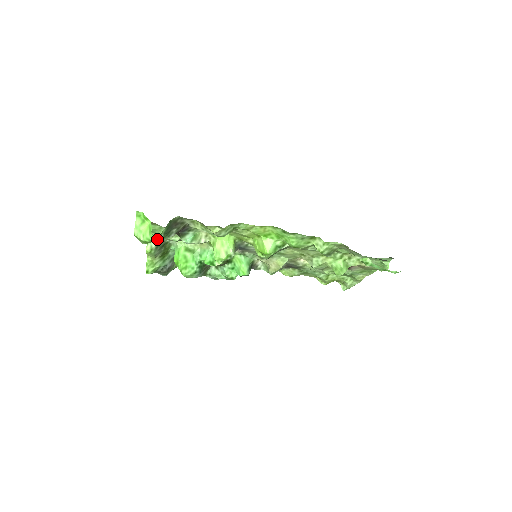
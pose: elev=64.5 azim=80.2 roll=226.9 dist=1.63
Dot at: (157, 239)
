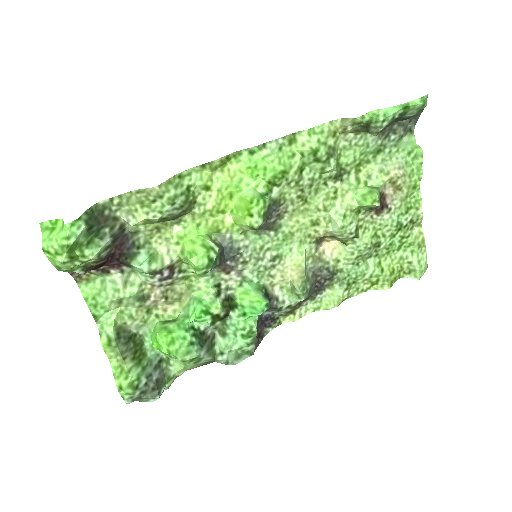
Dot at: (83, 247)
